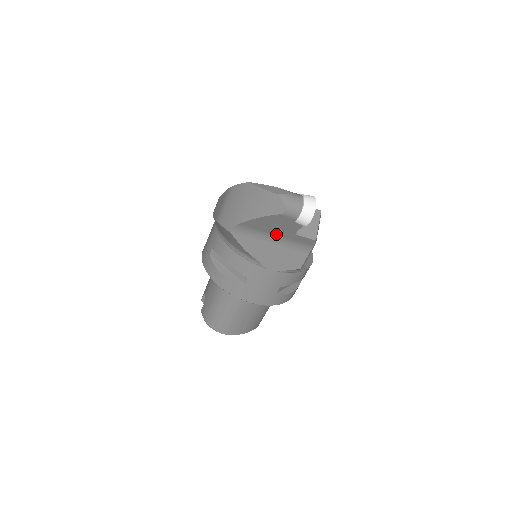
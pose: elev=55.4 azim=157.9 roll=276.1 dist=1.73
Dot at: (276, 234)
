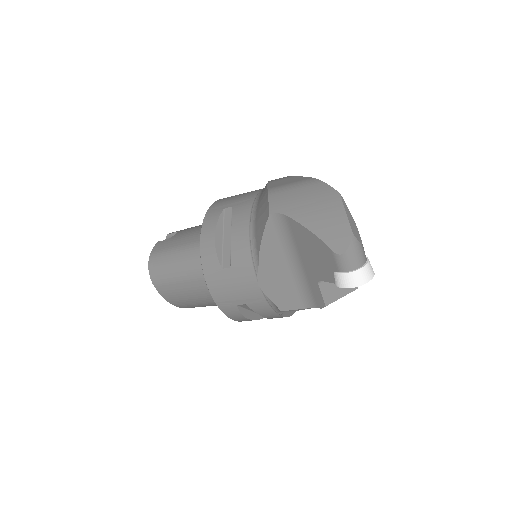
Dot at: (303, 261)
